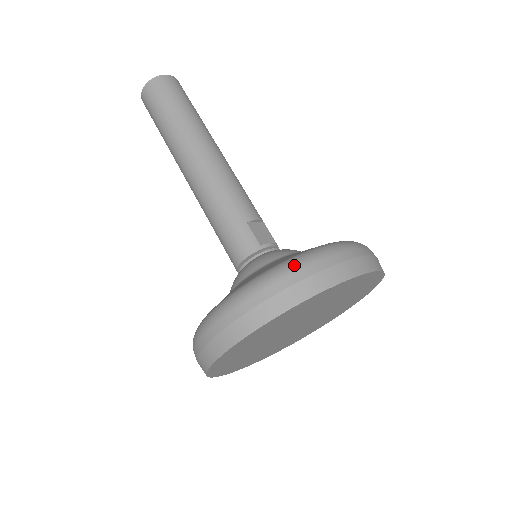
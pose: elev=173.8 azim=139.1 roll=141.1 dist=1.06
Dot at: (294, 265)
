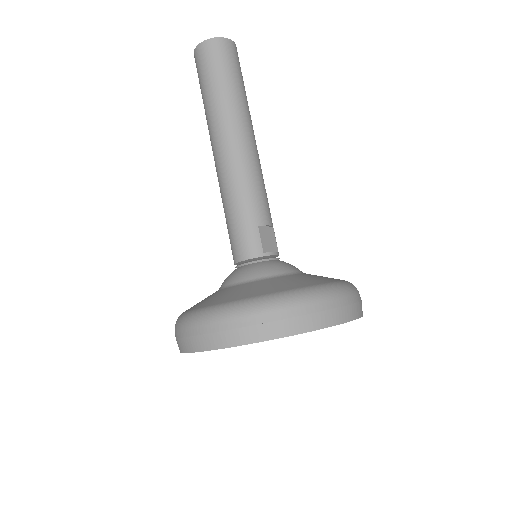
Dot at: (288, 301)
